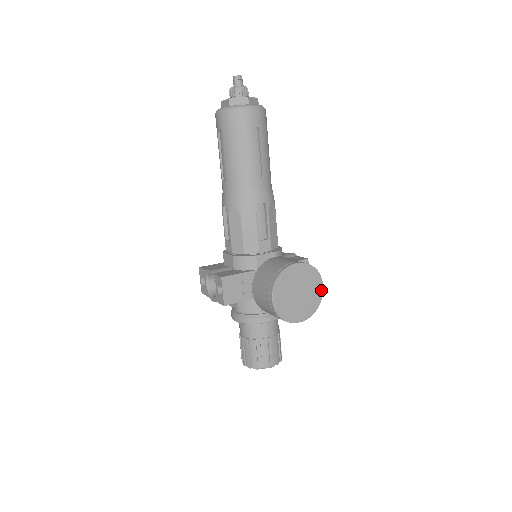
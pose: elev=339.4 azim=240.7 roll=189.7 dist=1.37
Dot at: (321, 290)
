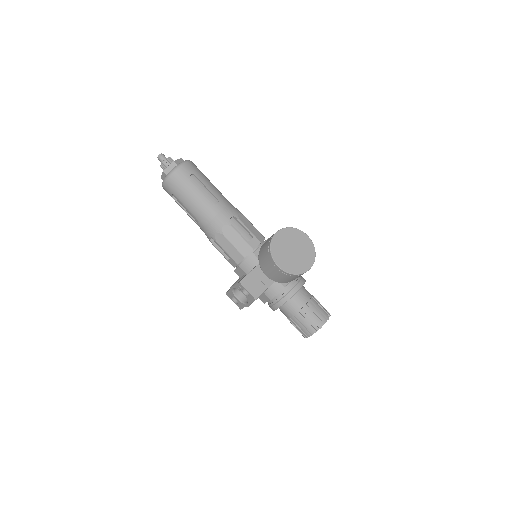
Dot at: (308, 239)
